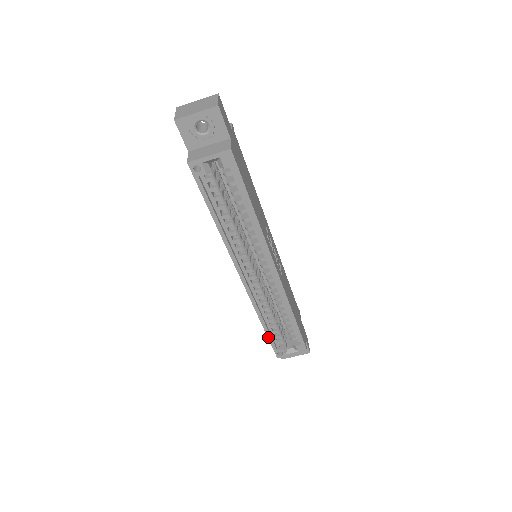
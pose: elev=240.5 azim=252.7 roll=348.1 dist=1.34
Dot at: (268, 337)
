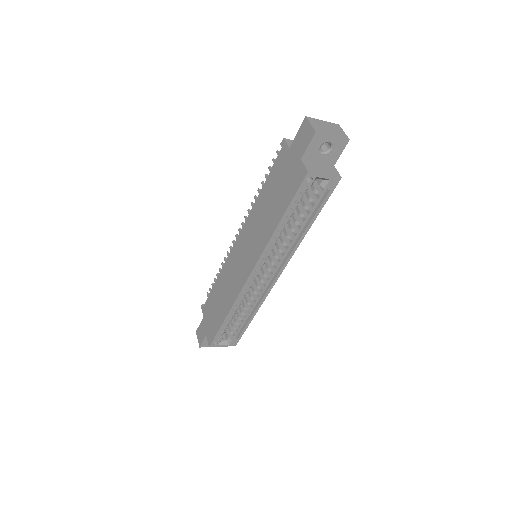
Dot at: (220, 327)
